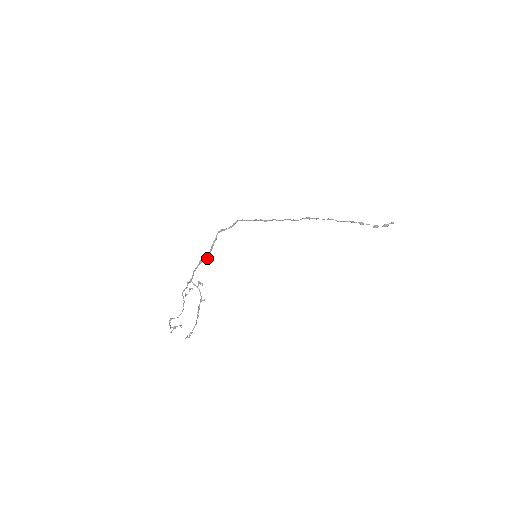
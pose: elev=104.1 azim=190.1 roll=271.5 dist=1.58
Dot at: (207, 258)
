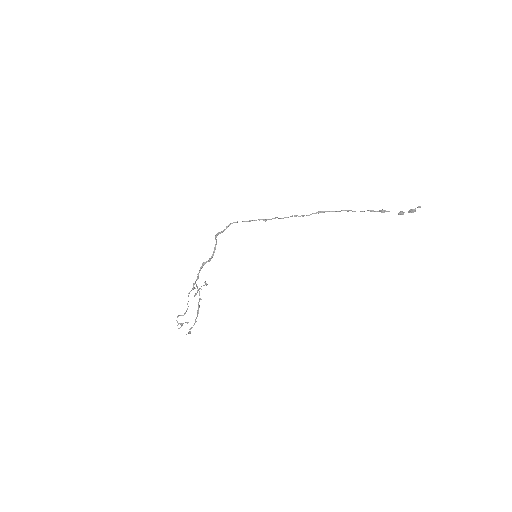
Dot at: (209, 260)
